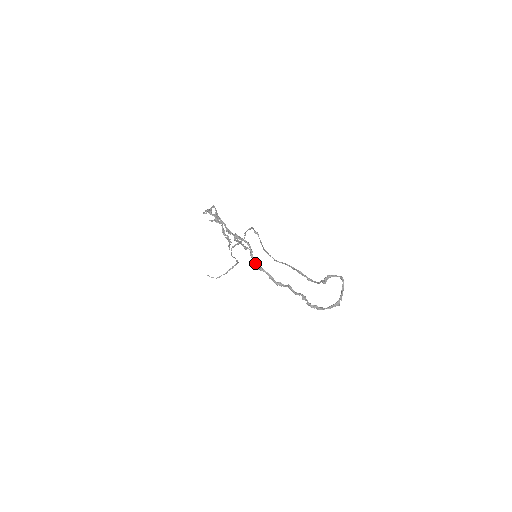
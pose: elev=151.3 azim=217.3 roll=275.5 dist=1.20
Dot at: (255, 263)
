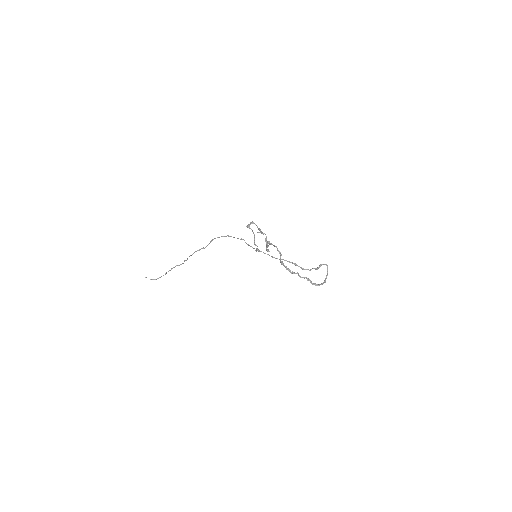
Dot at: occluded
